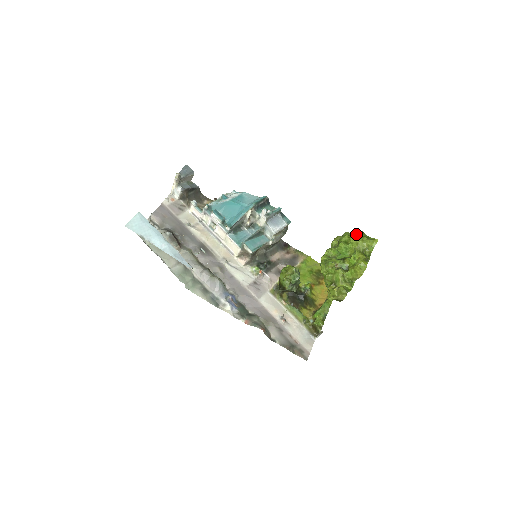
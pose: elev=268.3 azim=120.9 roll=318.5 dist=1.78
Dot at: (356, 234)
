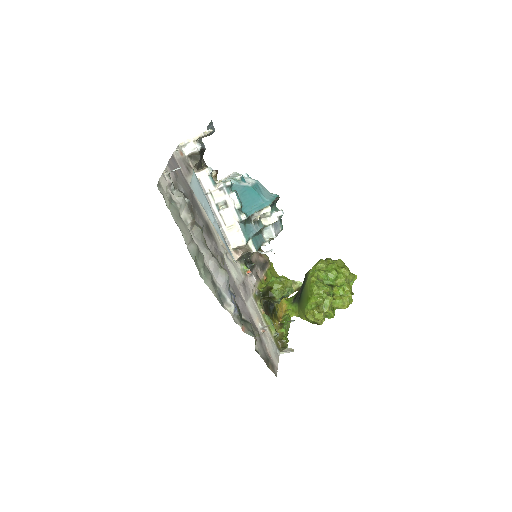
Dot at: (344, 265)
